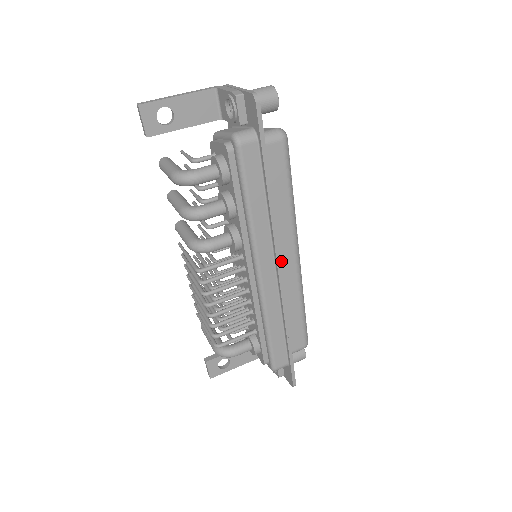
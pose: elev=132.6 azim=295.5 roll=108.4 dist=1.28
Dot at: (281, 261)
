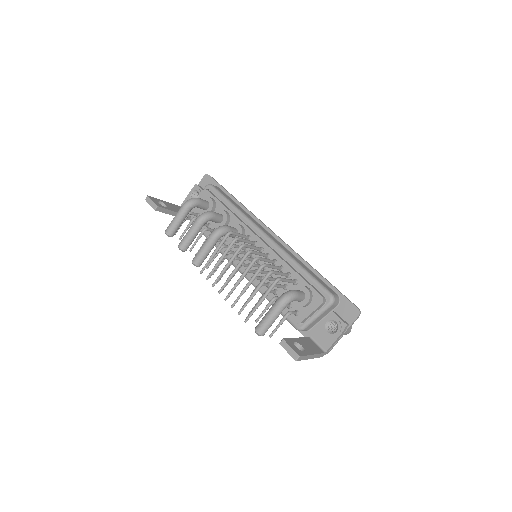
Dot at: occluded
